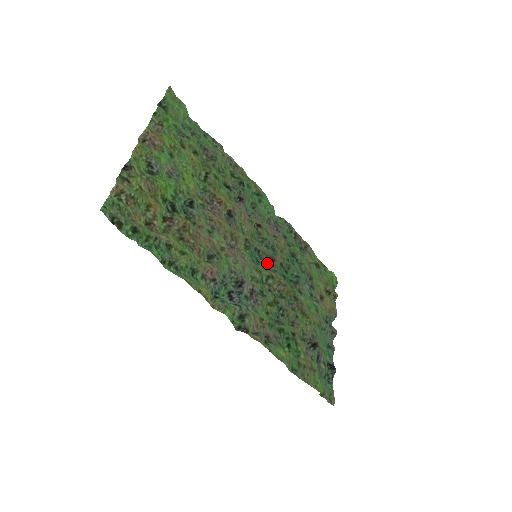
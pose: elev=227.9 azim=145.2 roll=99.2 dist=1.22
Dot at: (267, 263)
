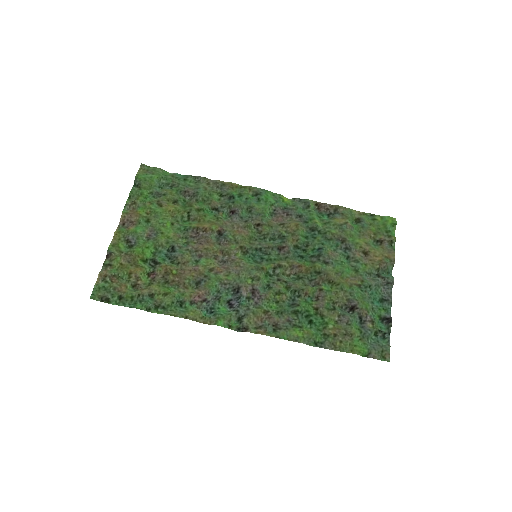
Dot at: (276, 254)
